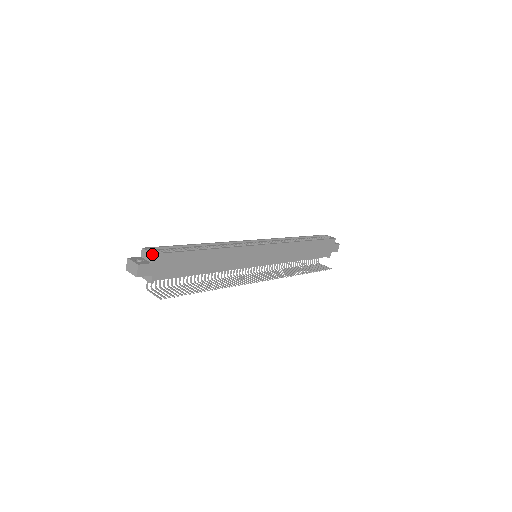
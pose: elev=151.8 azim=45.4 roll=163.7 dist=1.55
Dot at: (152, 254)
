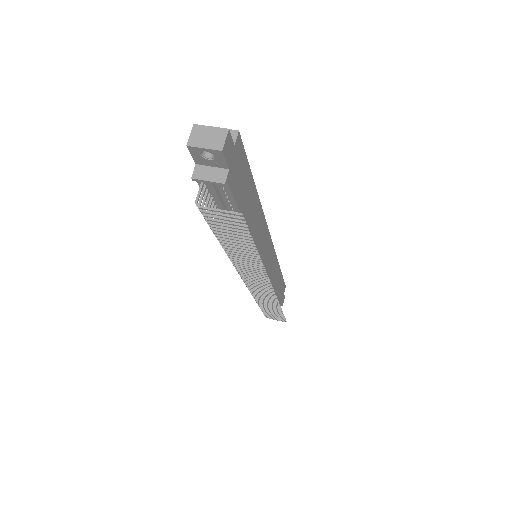
Dot at: (237, 130)
